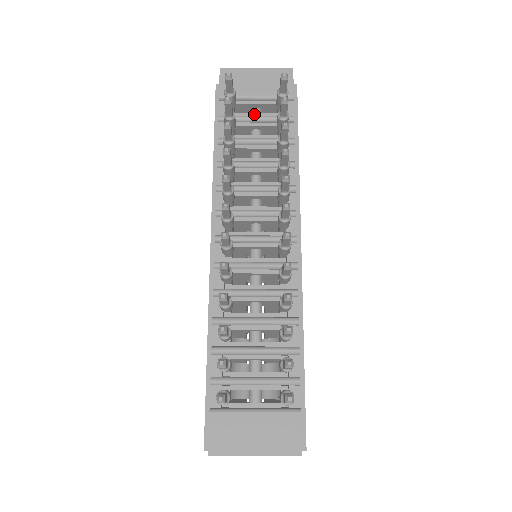
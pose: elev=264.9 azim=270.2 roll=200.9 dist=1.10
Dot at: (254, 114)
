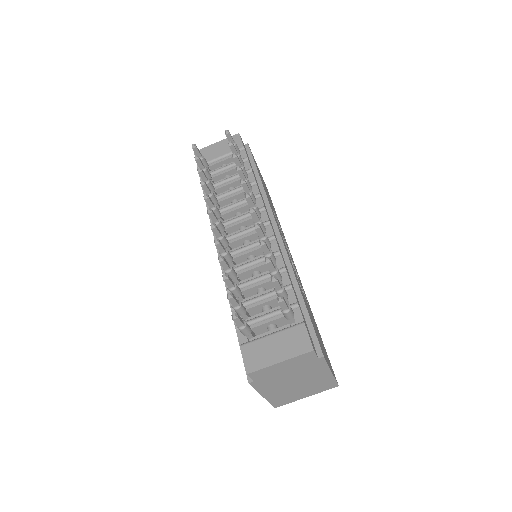
Dot at: (222, 167)
